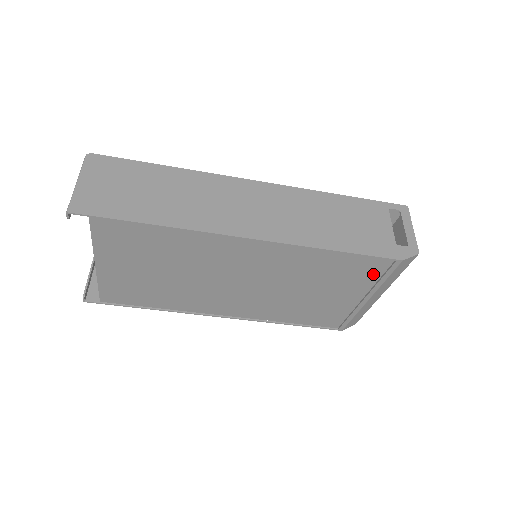
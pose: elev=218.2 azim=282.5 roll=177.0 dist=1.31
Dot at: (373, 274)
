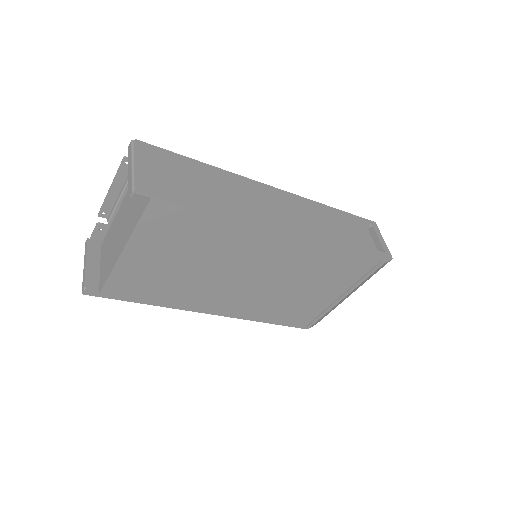
Dot at: (358, 274)
